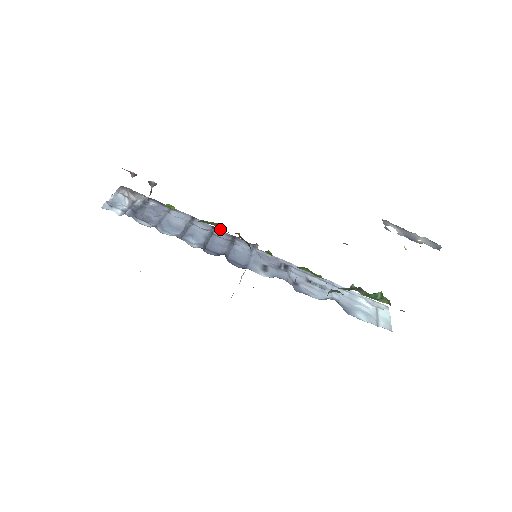
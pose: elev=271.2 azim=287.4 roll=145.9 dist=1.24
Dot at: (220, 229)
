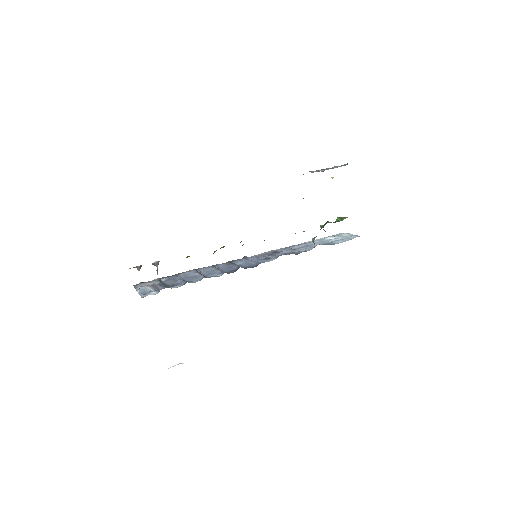
Dot at: occluded
